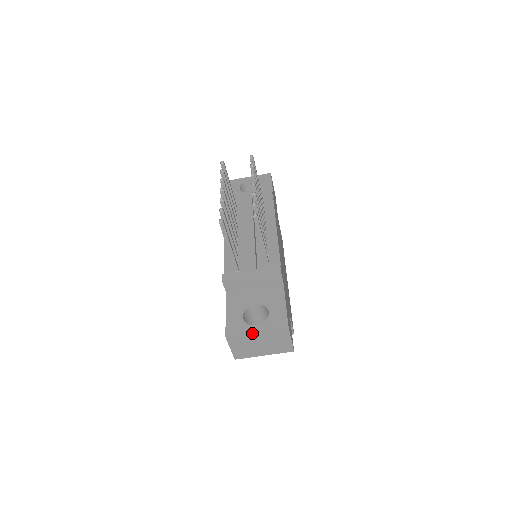
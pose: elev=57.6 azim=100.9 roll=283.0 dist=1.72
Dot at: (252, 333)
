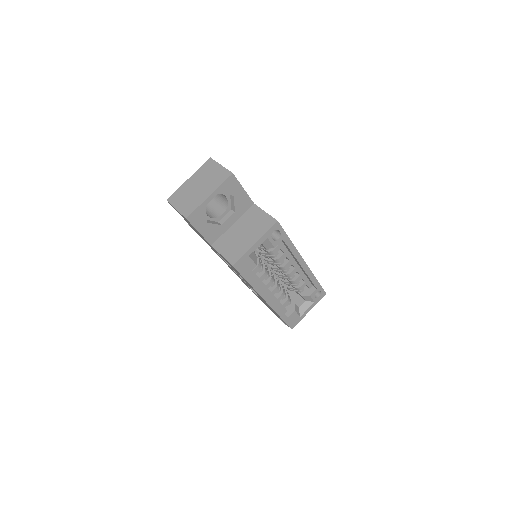
Dot at: (185, 182)
